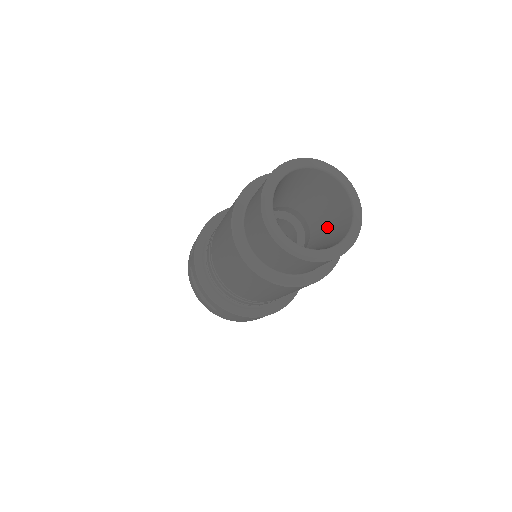
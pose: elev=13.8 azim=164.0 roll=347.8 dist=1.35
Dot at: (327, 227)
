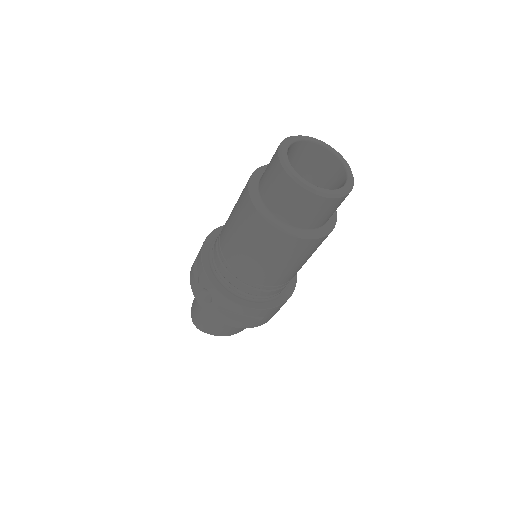
Dot at: (314, 179)
